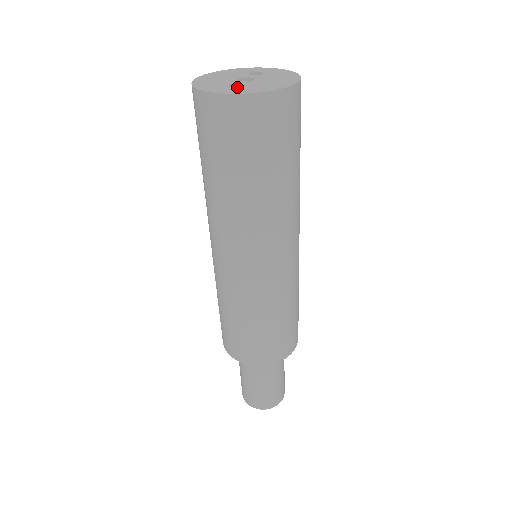
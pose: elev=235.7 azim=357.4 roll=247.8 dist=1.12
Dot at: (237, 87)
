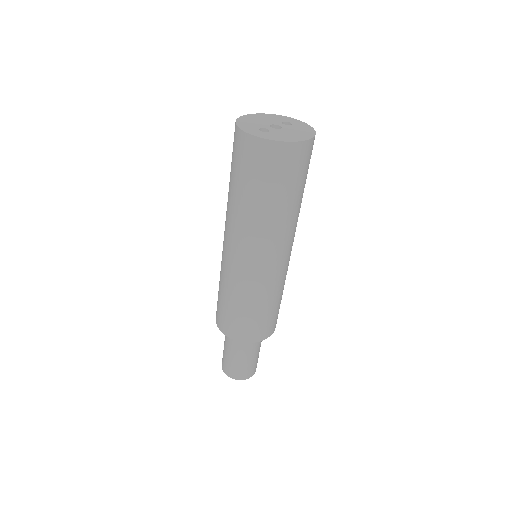
Dot at: occluded
